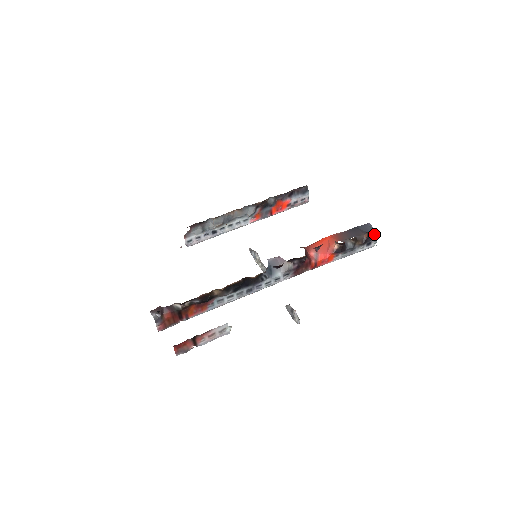
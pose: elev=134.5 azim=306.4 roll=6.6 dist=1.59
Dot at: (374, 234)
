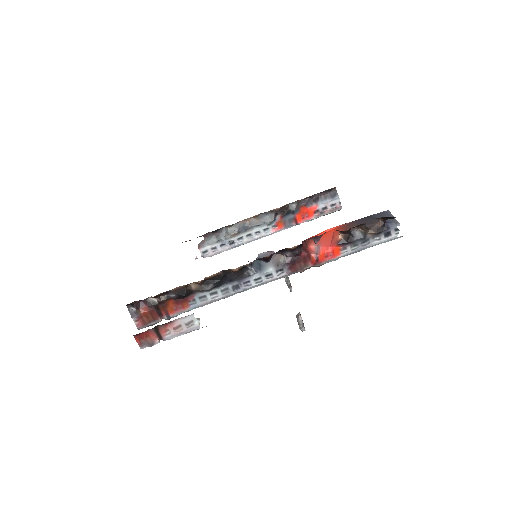
Dot at: (393, 222)
